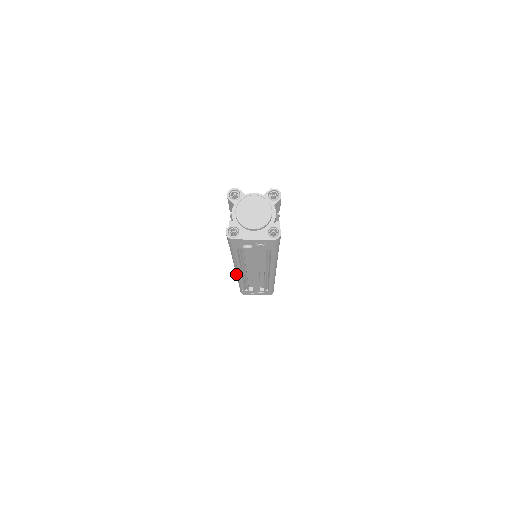
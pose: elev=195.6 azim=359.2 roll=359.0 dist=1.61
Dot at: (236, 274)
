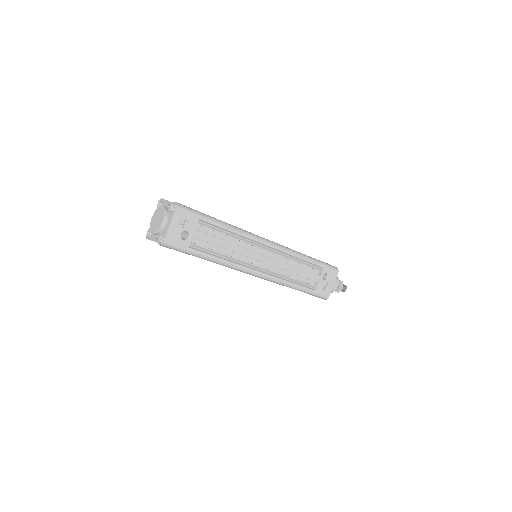
Dot at: (267, 280)
